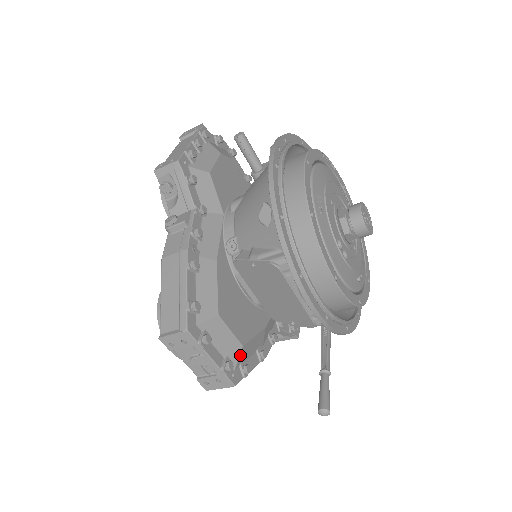
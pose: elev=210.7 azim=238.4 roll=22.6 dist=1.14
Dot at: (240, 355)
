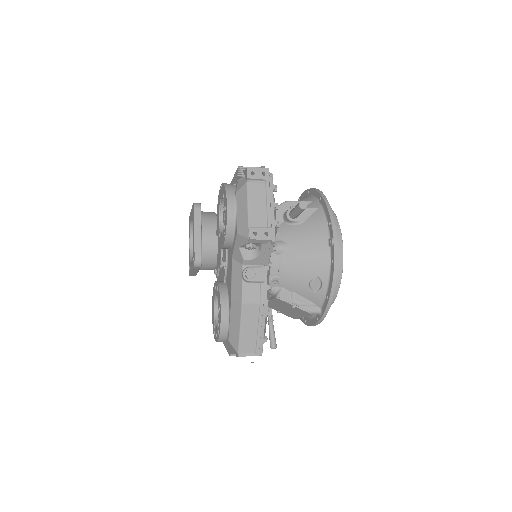
Dot at: occluded
